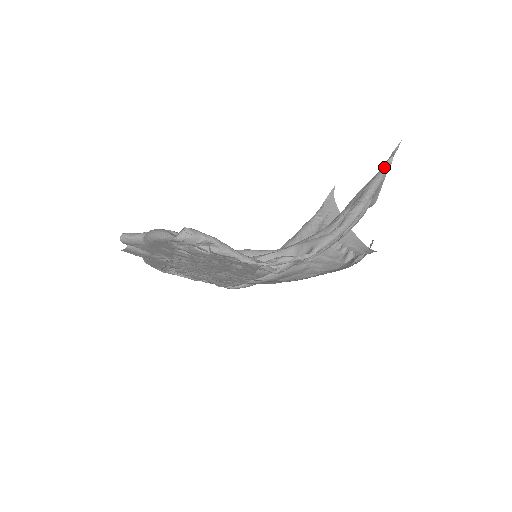
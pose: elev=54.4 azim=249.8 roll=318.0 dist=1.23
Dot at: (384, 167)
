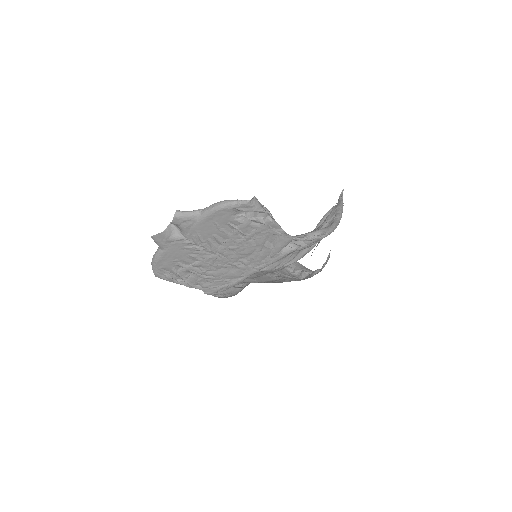
Dot at: (341, 200)
